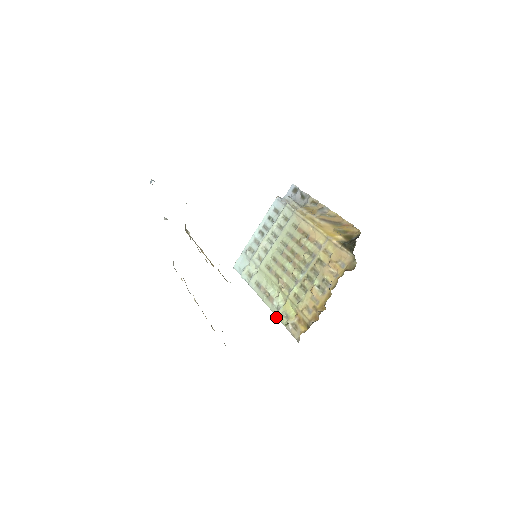
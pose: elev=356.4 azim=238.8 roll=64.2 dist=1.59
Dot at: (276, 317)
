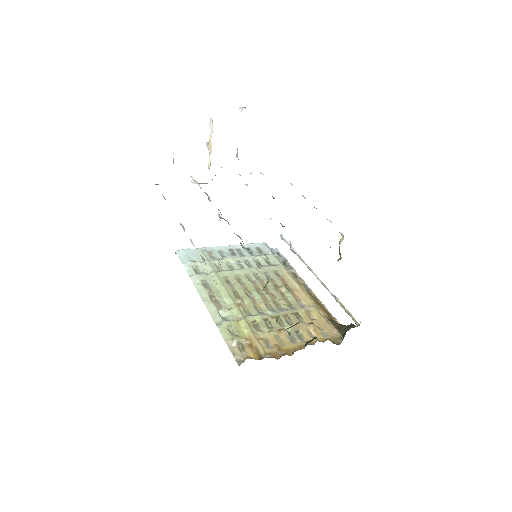
Dot at: (217, 324)
